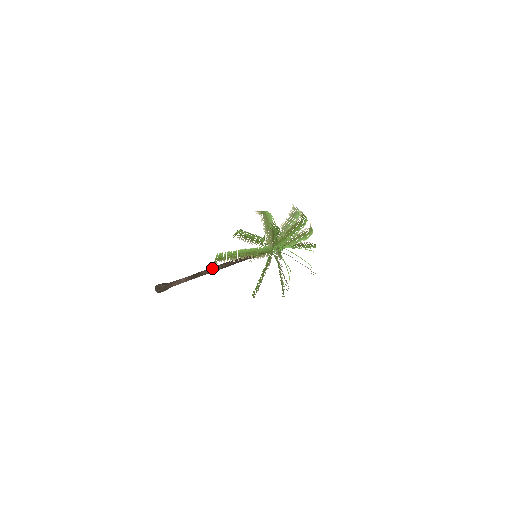
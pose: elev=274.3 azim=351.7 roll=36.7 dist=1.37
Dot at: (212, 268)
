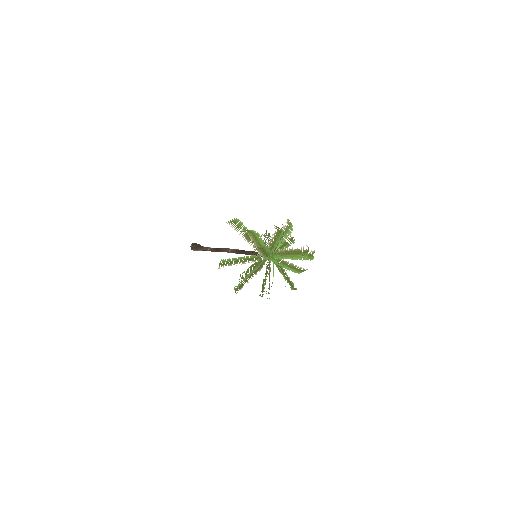
Dot at: (229, 248)
